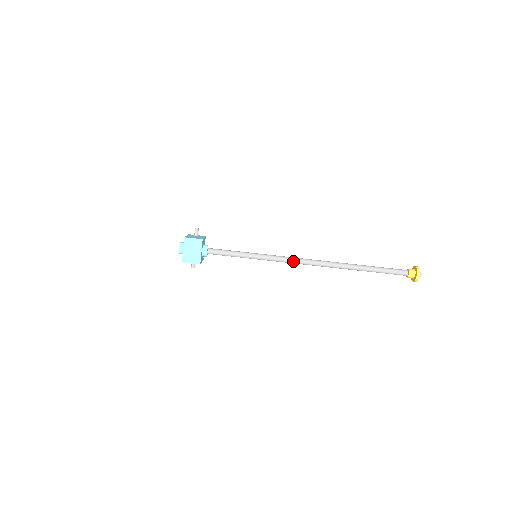
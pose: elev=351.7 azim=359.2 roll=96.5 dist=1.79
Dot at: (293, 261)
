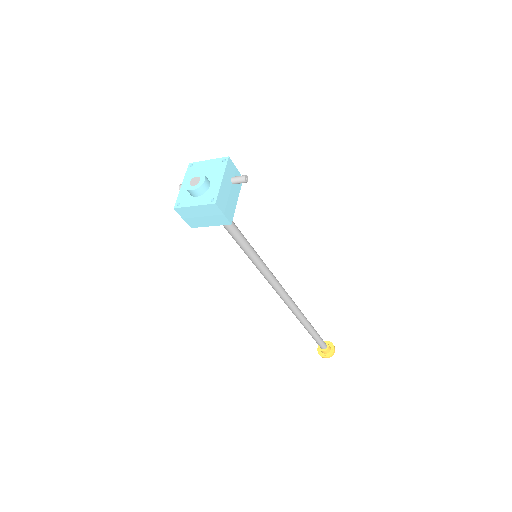
Dot at: (276, 290)
